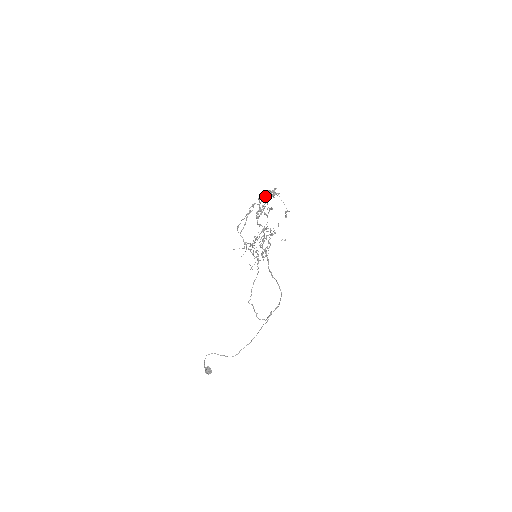
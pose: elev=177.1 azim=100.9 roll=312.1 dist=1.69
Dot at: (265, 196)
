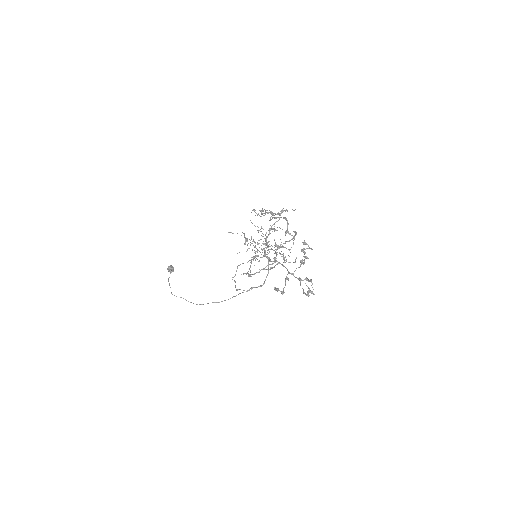
Dot at: (295, 277)
